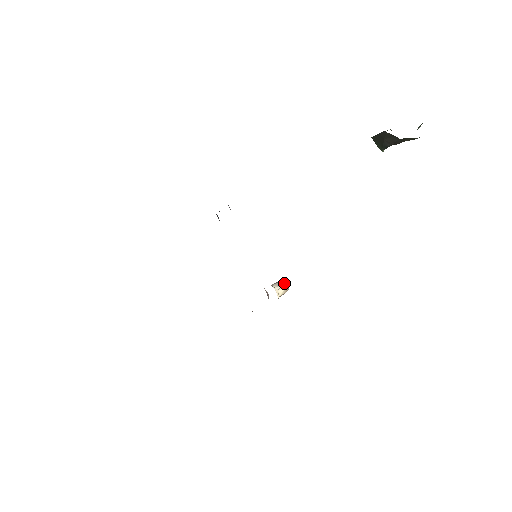
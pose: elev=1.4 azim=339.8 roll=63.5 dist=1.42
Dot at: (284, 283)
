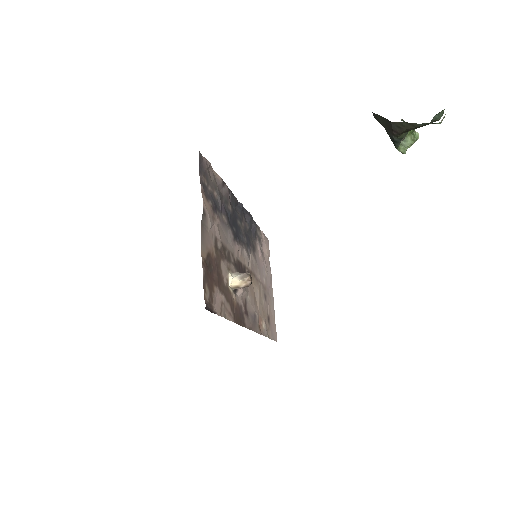
Dot at: (244, 274)
